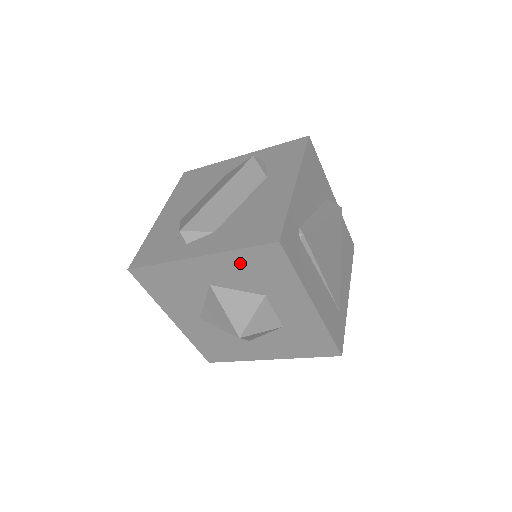
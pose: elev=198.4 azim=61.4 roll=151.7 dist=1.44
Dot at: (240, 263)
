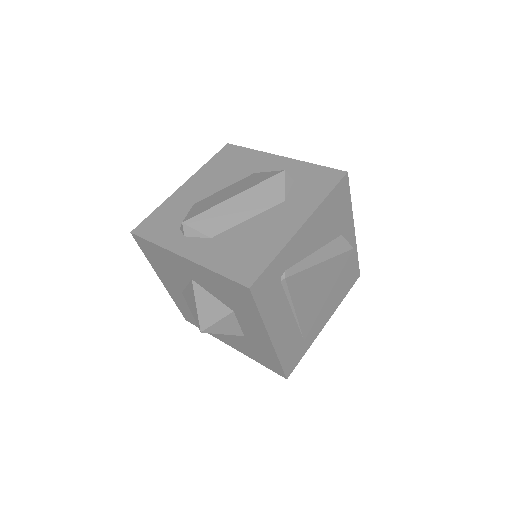
Dot at: (217, 281)
